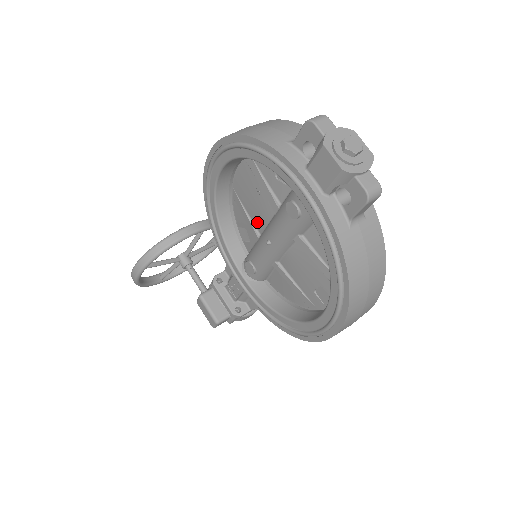
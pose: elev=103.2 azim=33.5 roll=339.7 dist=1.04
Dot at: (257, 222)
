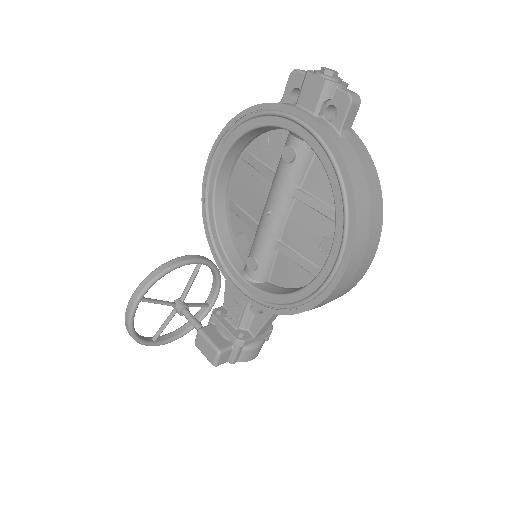
Dot at: (255, 212)
